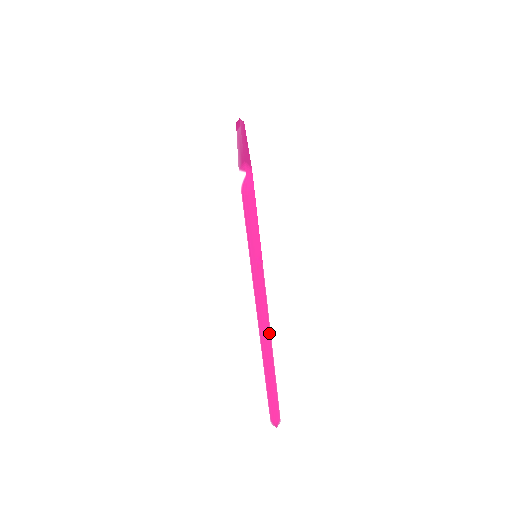
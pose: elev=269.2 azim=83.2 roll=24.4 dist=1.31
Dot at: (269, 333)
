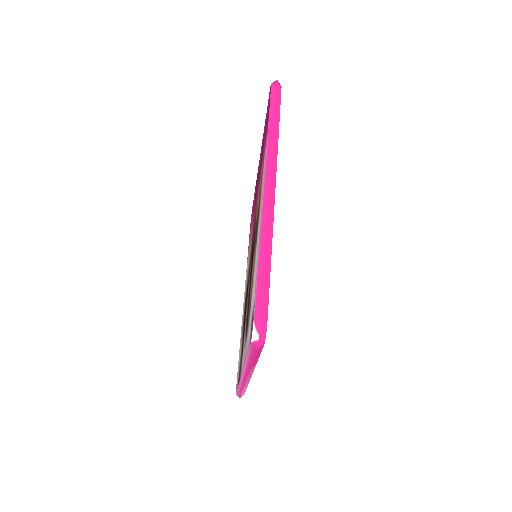
Dot at: (249, 379)
